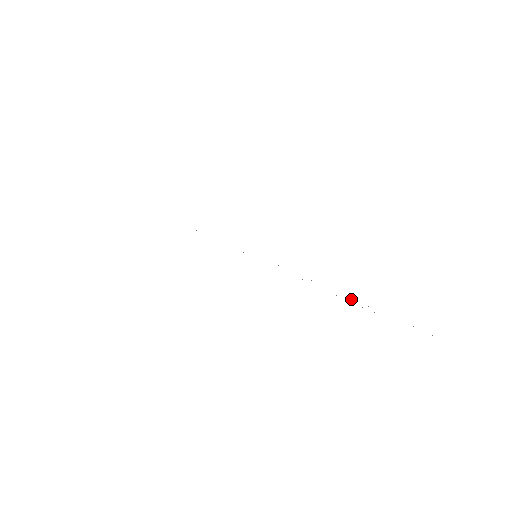
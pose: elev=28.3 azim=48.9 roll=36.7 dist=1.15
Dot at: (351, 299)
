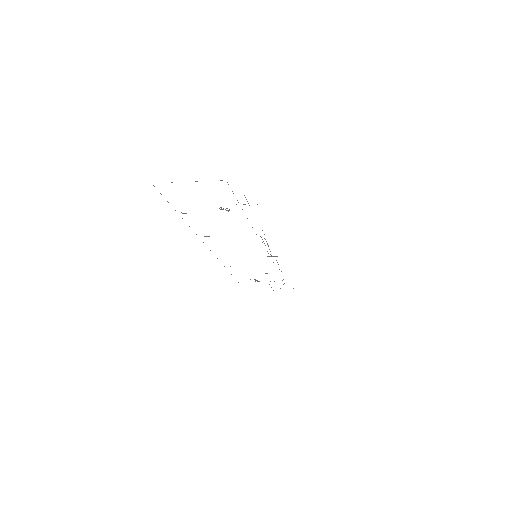
Dot at: (226, 210)
